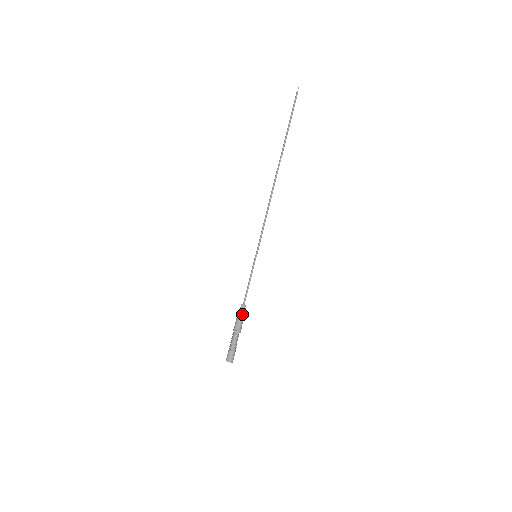
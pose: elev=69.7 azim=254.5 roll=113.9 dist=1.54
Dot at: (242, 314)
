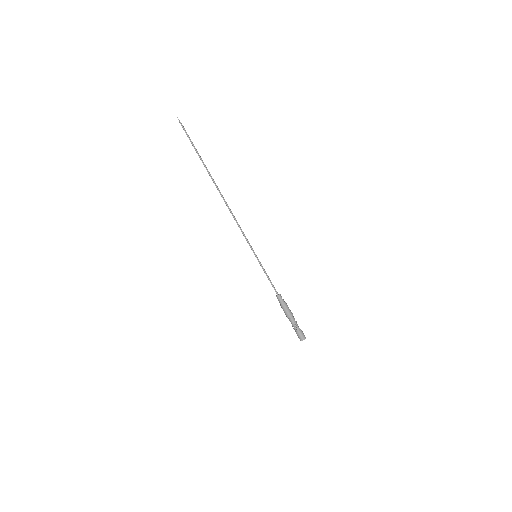
Dot at: (282, 302)
